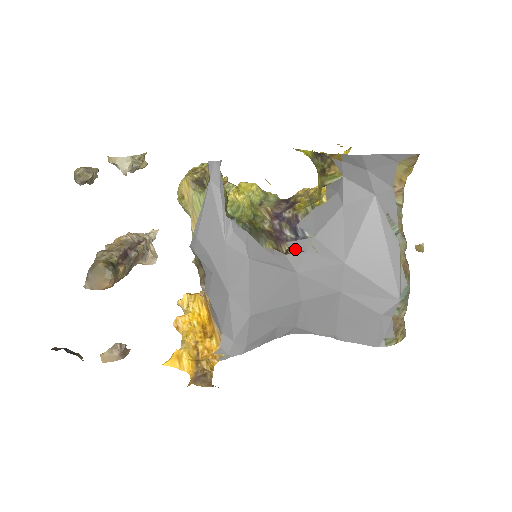
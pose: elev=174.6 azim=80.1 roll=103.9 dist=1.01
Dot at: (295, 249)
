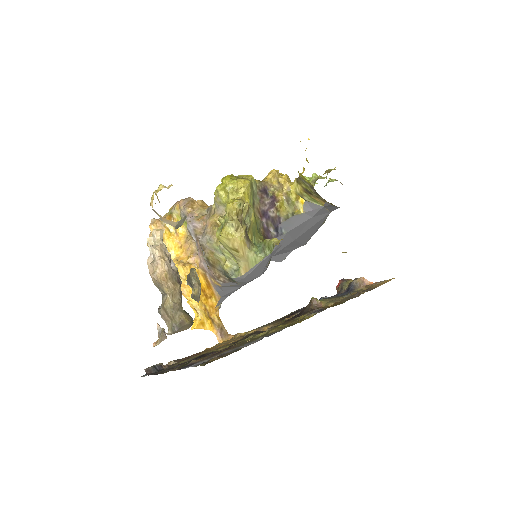
Dot at: occluded
